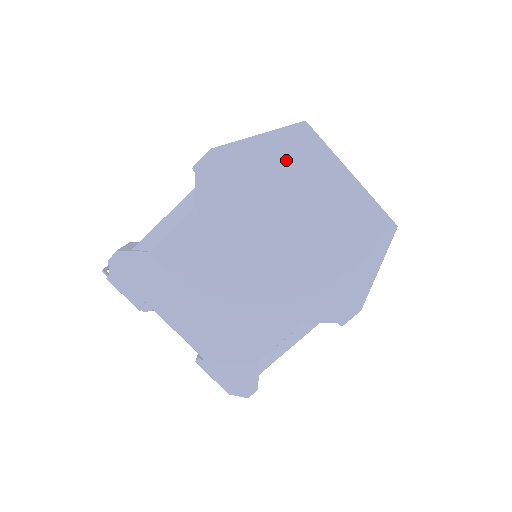
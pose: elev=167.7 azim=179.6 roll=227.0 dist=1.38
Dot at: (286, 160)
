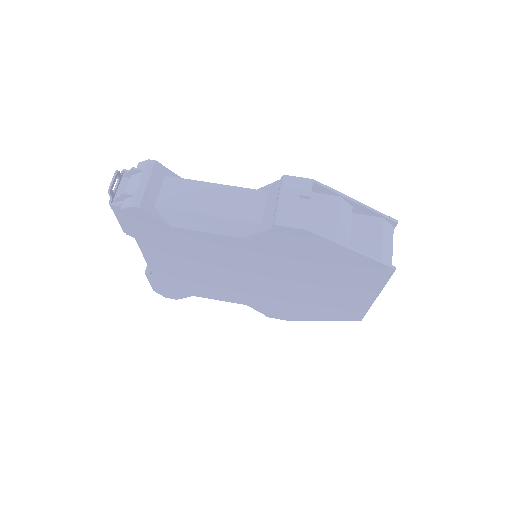
Dot at: (349, 270)
